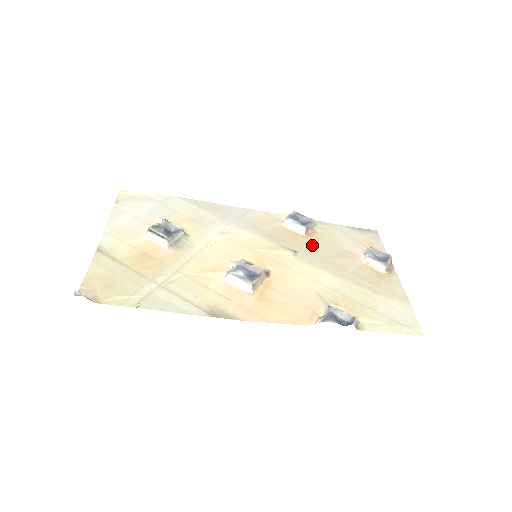
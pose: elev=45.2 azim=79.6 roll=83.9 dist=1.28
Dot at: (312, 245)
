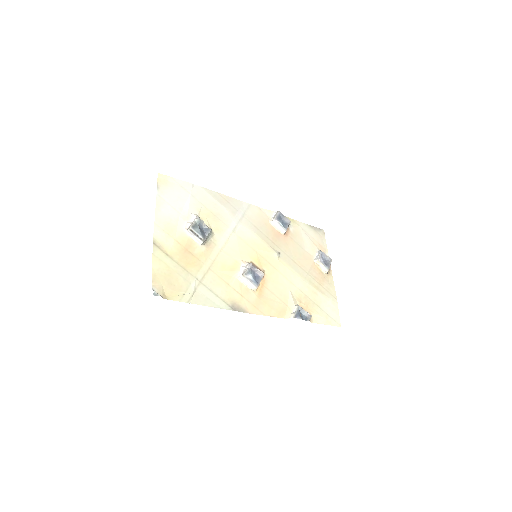
Dot at: (288, 246)
